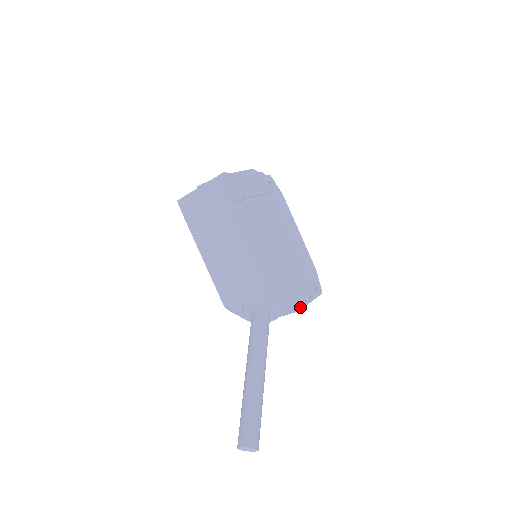
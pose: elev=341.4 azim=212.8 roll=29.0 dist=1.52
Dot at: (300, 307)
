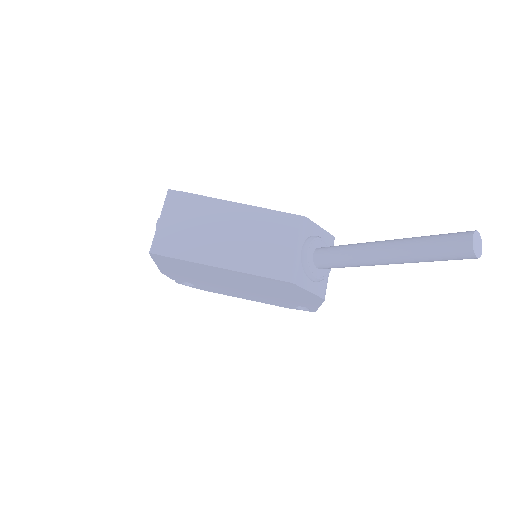
Dot at: occluded
